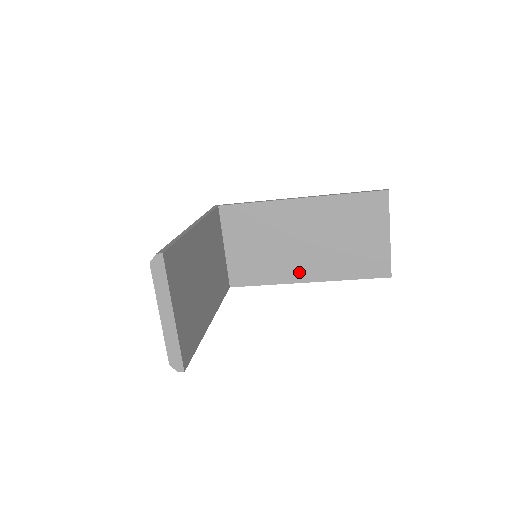
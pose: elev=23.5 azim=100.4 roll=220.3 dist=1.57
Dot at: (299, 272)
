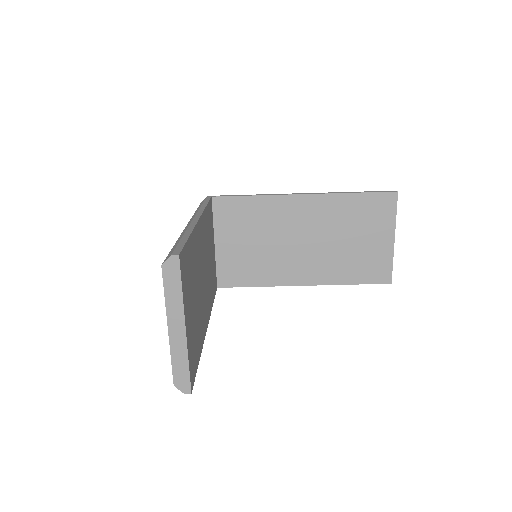
Dot at: (295, 274)
